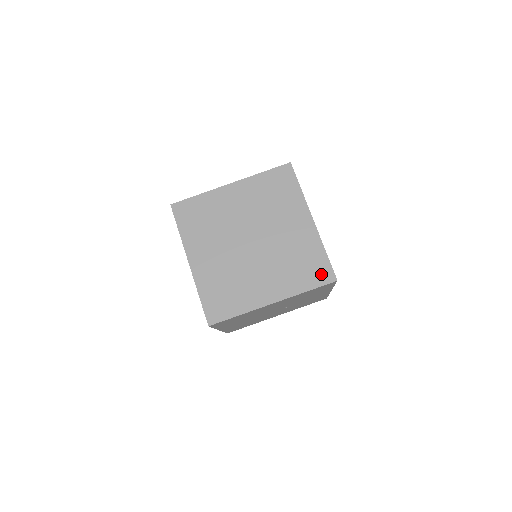
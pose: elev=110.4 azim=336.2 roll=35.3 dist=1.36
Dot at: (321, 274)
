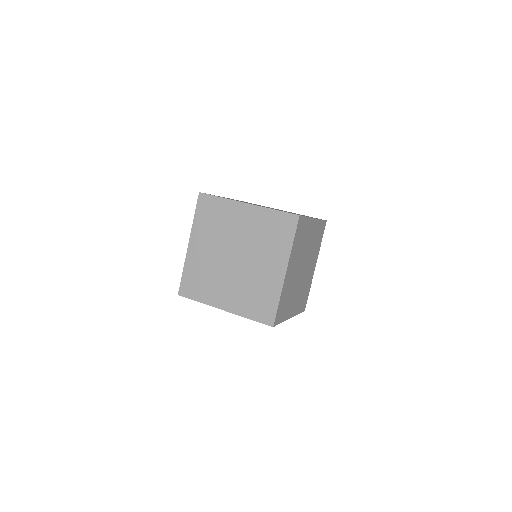
Dot at: (266, 314)
